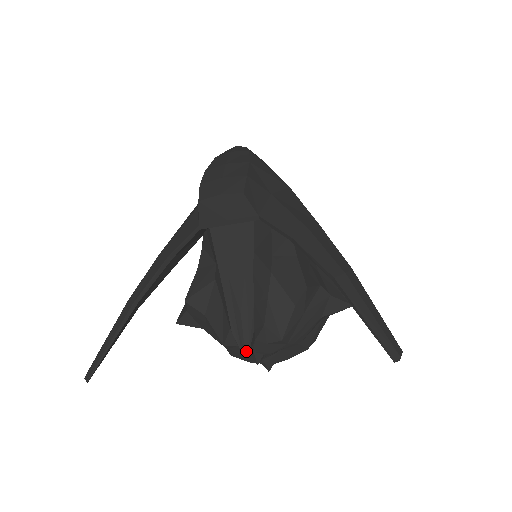
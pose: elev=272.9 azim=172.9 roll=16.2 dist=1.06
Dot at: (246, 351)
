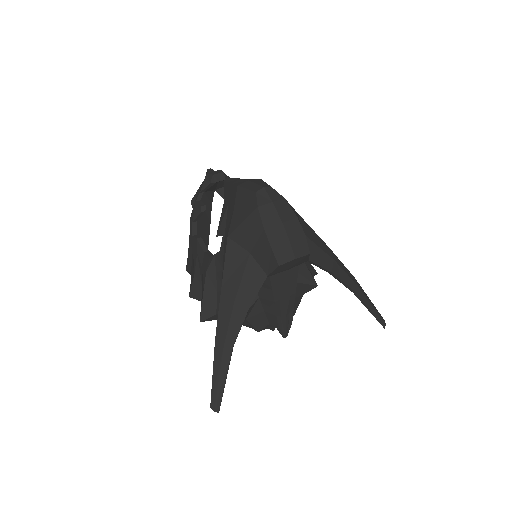
Dot at: (286, 336)
